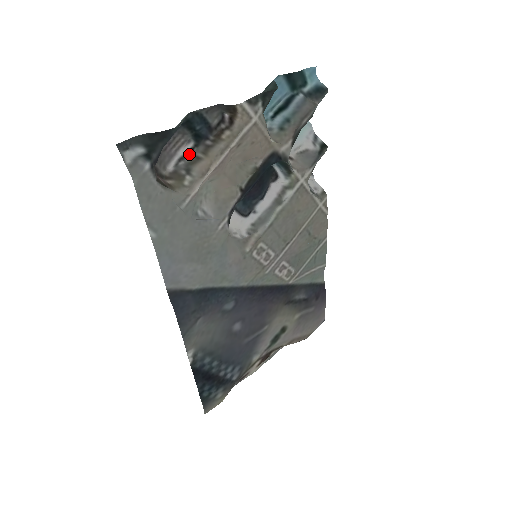
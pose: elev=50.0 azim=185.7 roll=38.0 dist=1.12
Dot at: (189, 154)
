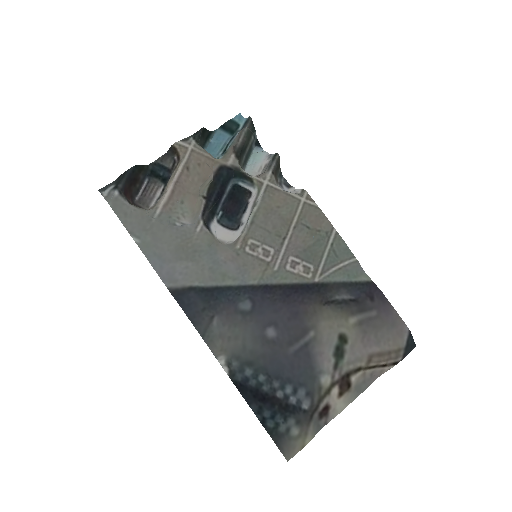
Dot at: (162, 193)
